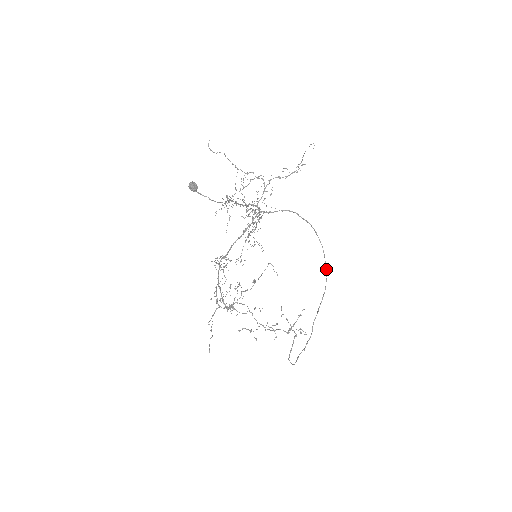
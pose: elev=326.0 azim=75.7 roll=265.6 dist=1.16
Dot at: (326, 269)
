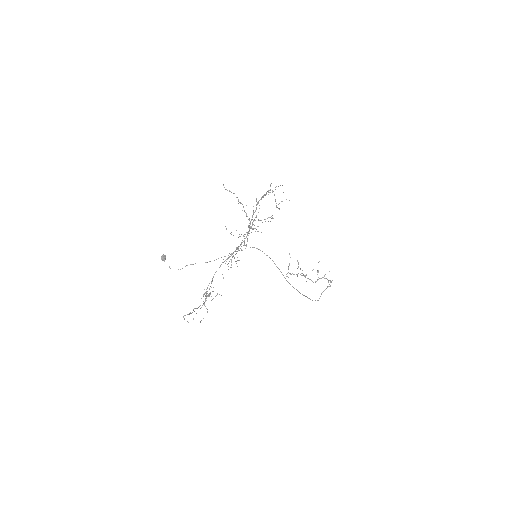
Dot at: occluded
